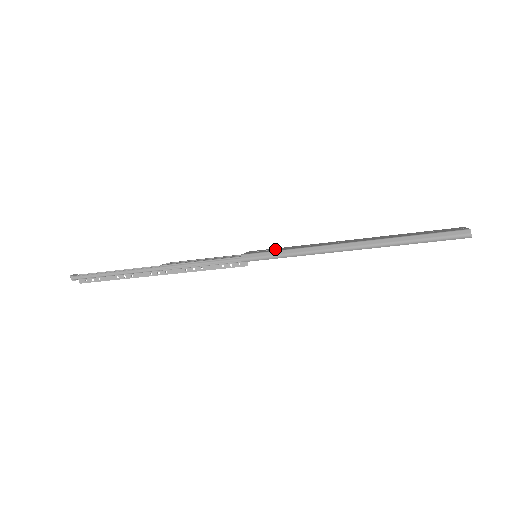
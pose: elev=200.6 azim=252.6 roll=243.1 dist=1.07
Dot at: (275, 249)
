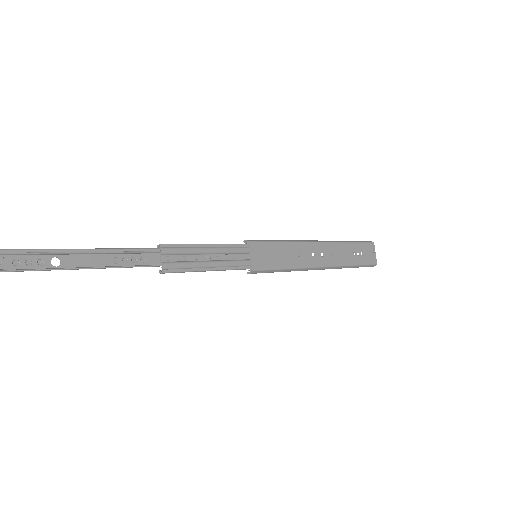
Dot at: (275, 255)
